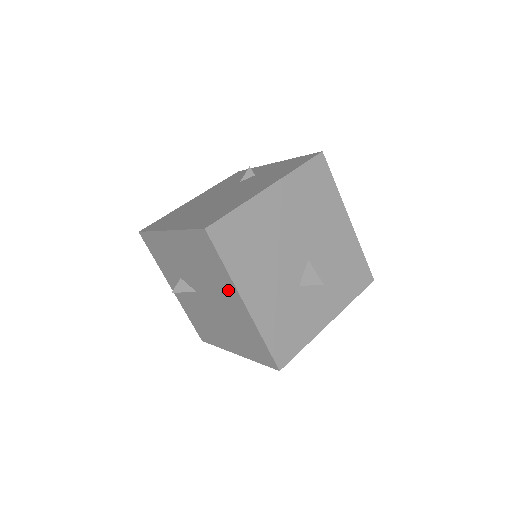
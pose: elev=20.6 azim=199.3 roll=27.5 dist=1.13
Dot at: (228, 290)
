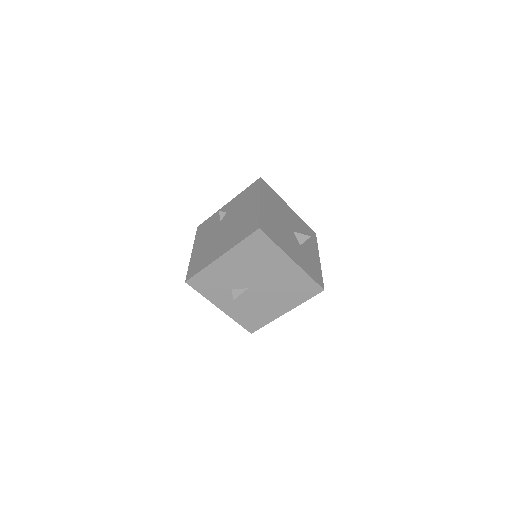
Dot at: (279, 261)
